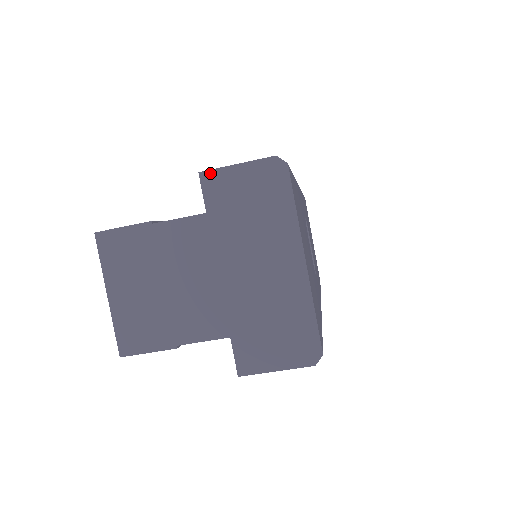
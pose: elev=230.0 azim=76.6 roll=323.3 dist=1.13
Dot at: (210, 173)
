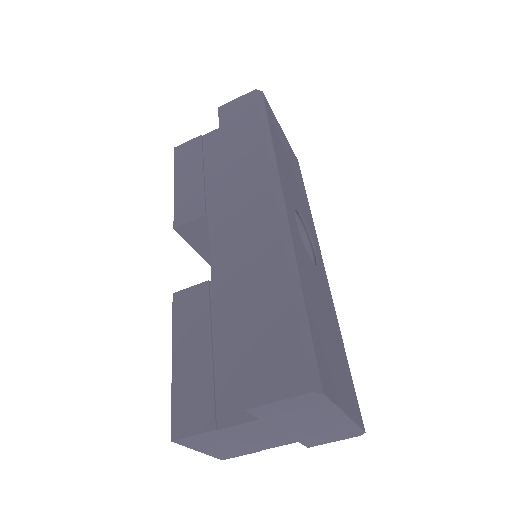
Dot at: (255, 409)
